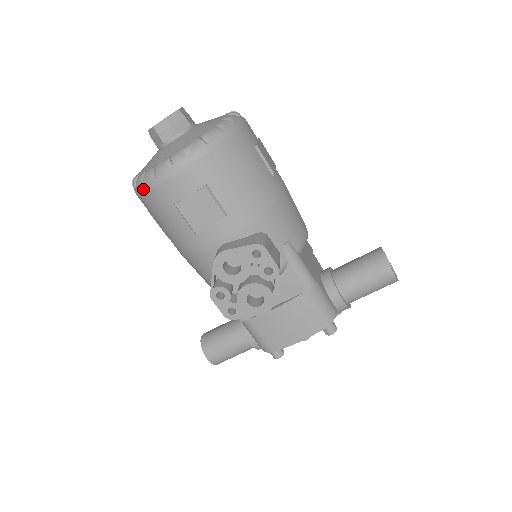
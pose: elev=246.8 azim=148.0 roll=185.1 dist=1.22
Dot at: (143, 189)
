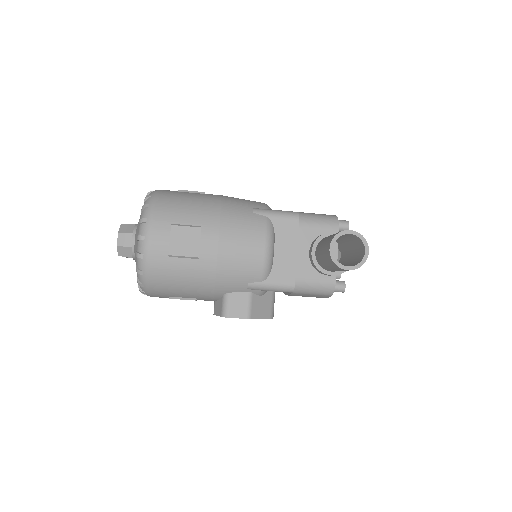
Dot at: occluded
